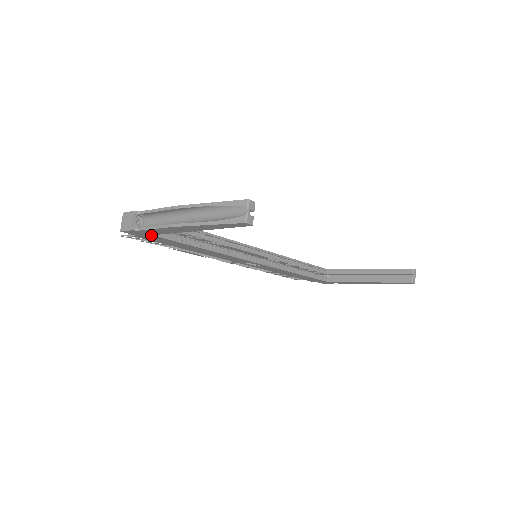
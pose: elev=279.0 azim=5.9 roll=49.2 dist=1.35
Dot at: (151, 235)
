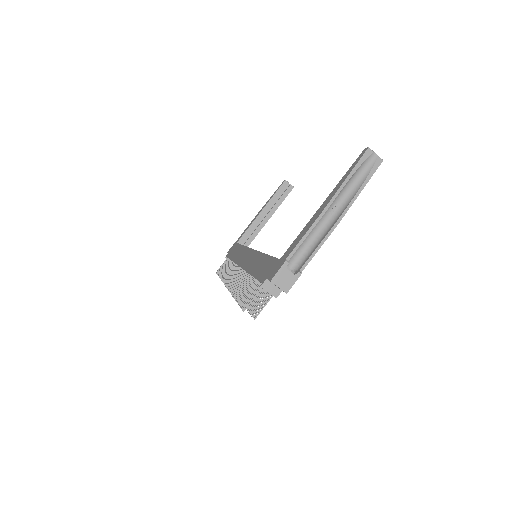
Dot at: occluded
